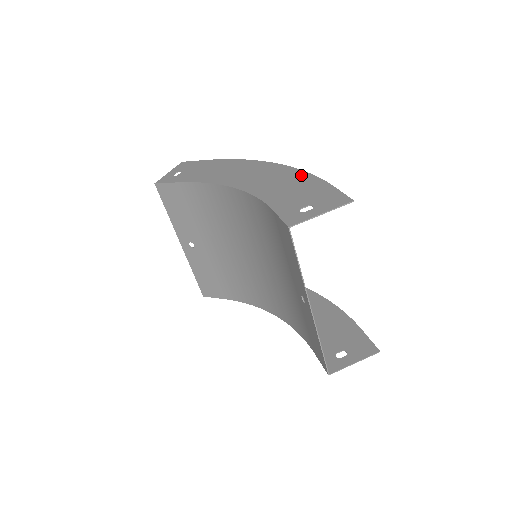
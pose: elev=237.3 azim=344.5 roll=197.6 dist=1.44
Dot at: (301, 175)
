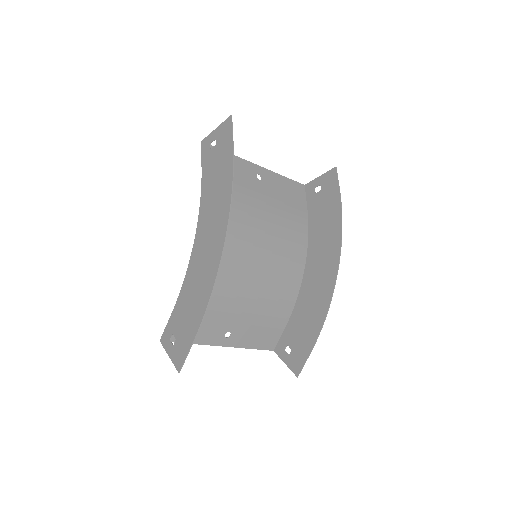
Dot at: (205, 297)
